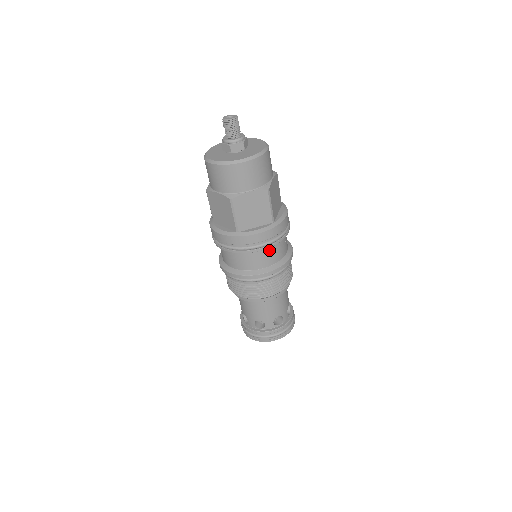
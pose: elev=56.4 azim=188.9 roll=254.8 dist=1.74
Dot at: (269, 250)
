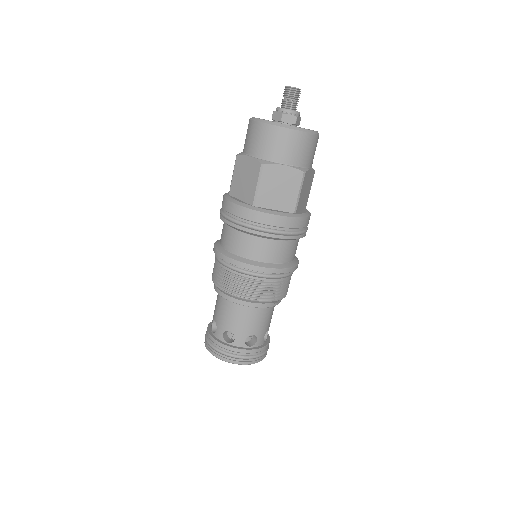
Dot at: (278, 243)
